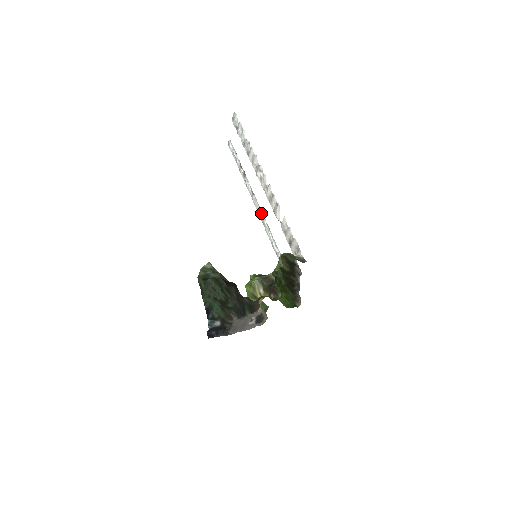
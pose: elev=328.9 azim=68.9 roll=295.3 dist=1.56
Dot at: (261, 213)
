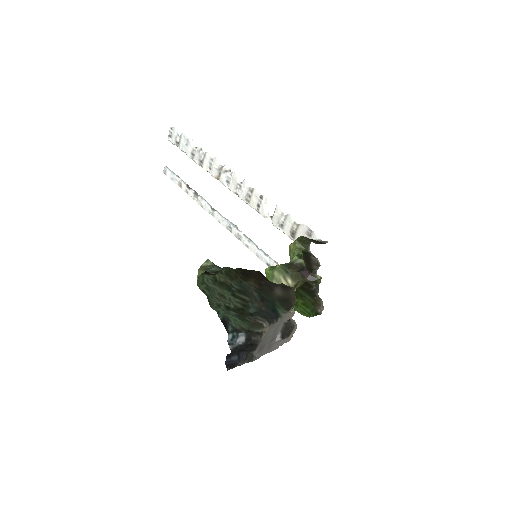
Dot at: (232, 226)
